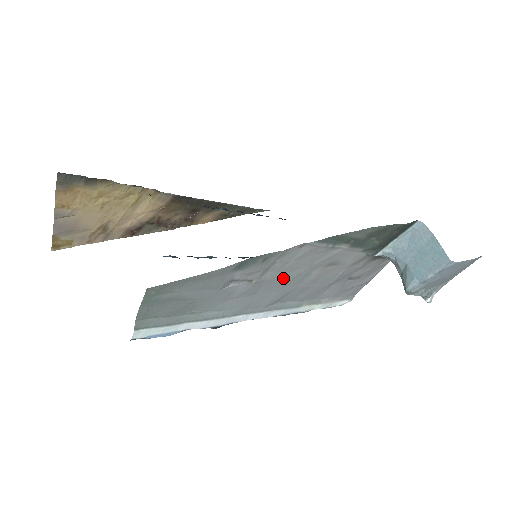
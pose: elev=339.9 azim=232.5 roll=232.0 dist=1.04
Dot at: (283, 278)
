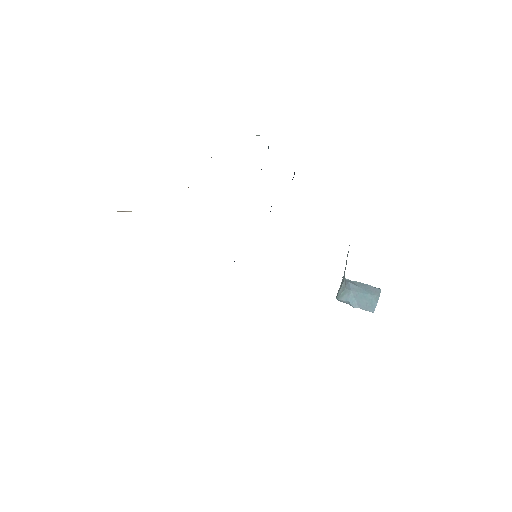
Dot at: occluded
